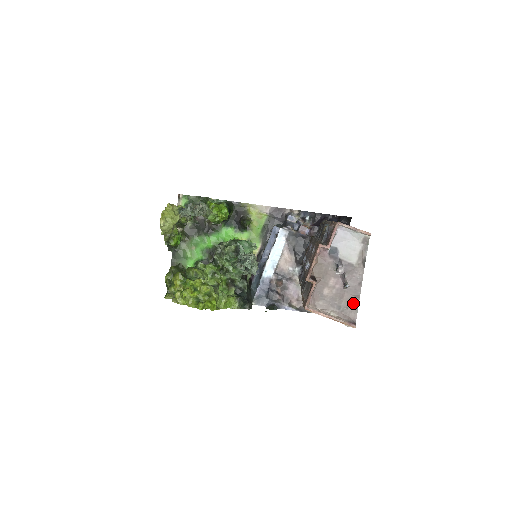
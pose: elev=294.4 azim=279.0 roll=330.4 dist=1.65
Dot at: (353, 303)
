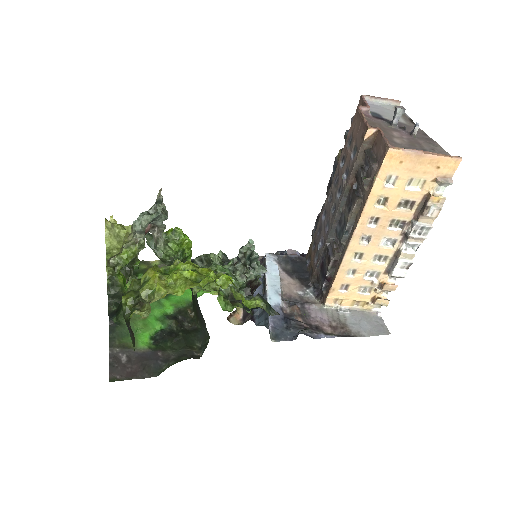
Dot at: (435, 146)
